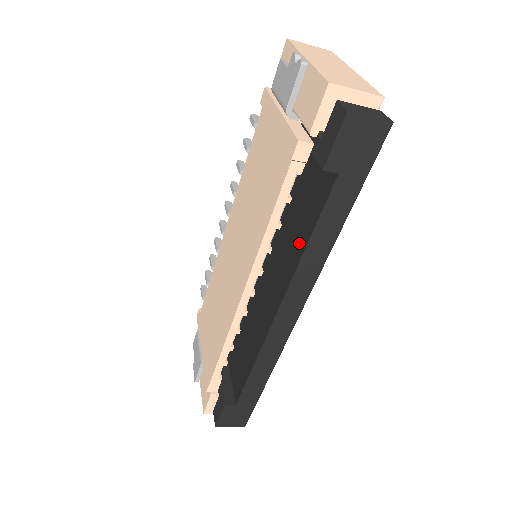
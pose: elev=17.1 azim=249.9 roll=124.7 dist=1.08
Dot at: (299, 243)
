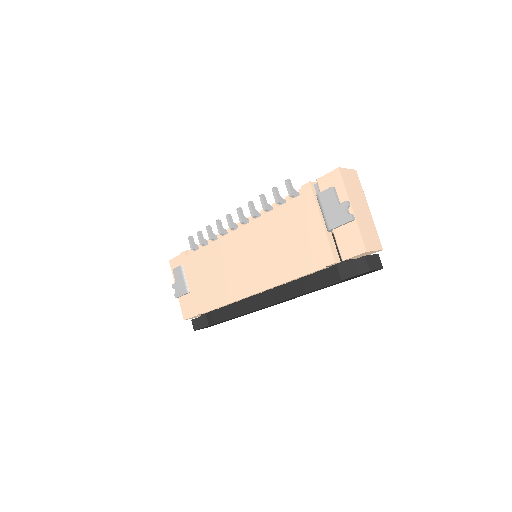
Dot at: (303, 285)
